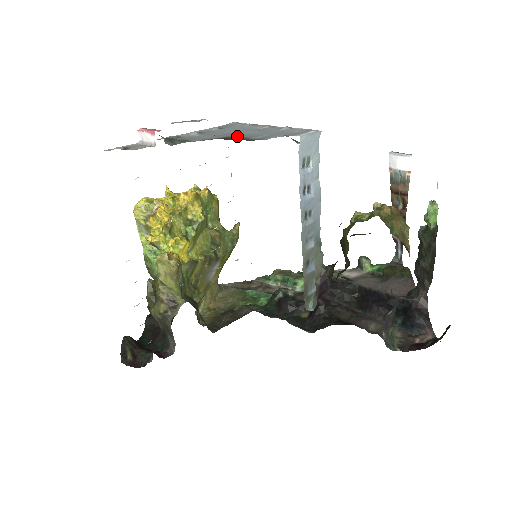
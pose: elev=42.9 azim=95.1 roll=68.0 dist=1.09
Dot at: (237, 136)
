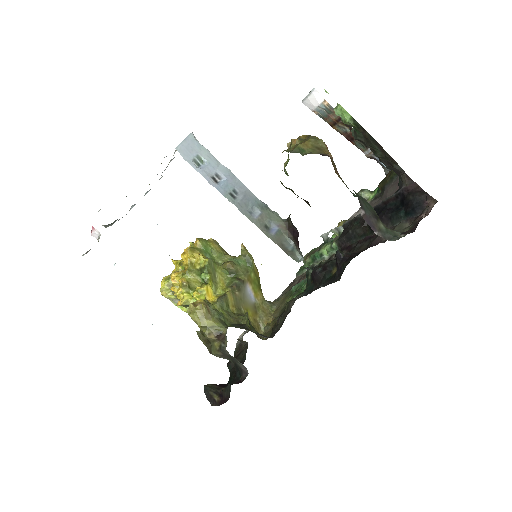
Dot at: occluded
